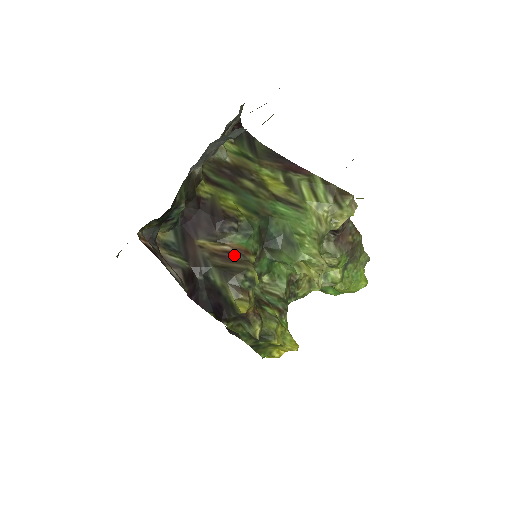
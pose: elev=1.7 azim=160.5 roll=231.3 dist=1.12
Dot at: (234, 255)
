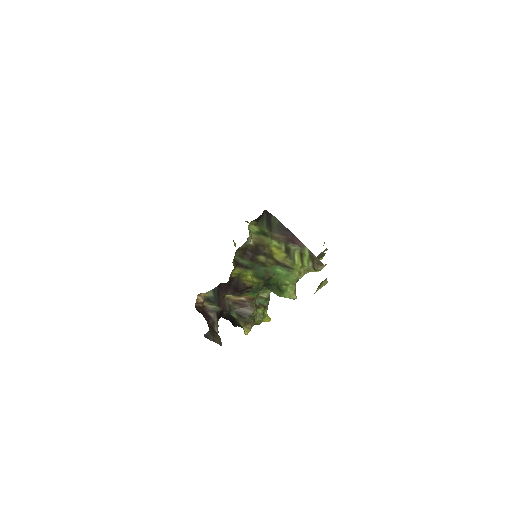
Dot at: (246, 303)
